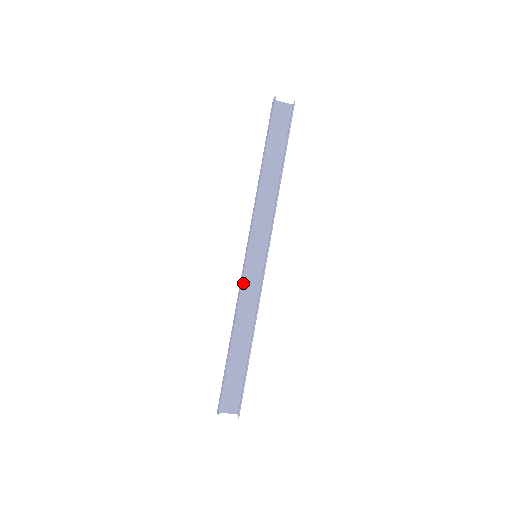
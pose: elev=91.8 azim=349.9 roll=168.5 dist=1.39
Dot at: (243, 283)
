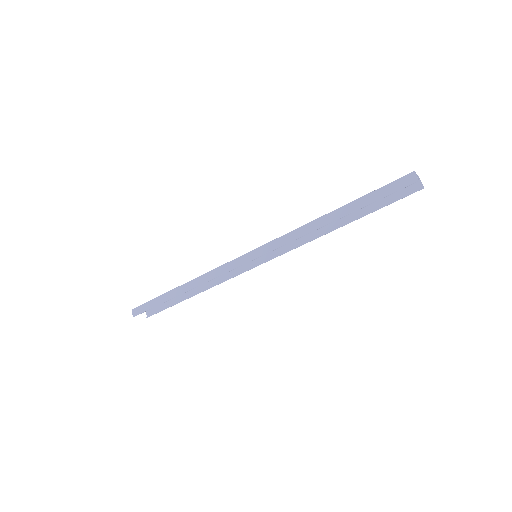
Dot at: (227, 264)
